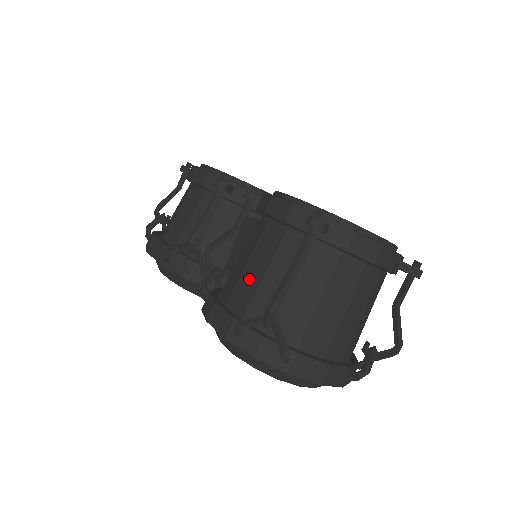
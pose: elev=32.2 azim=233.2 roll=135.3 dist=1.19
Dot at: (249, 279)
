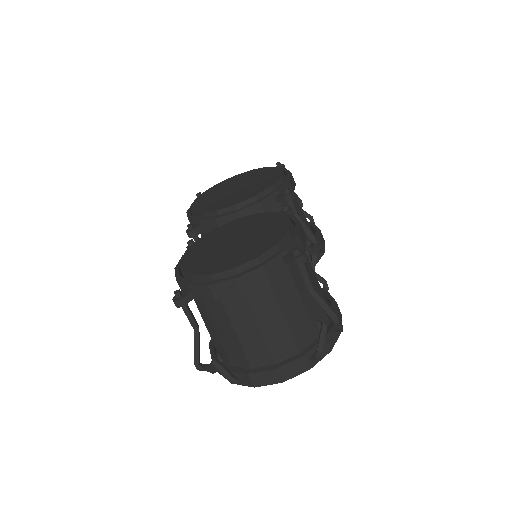
Dot at: occluded
